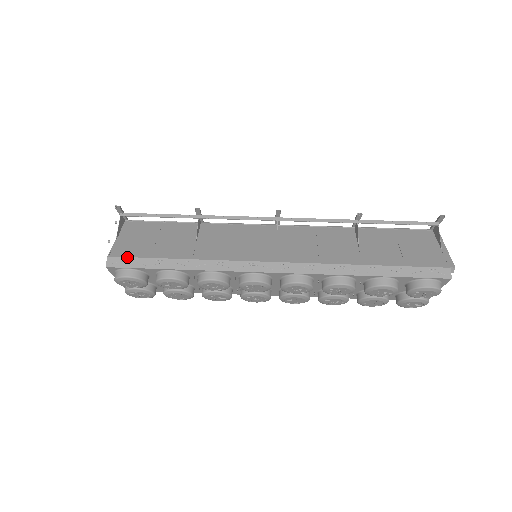
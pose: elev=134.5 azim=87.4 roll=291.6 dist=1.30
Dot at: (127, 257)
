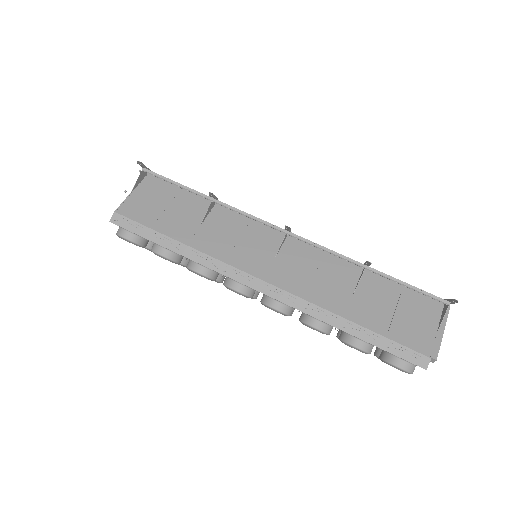
Dot at: (131, 219)
